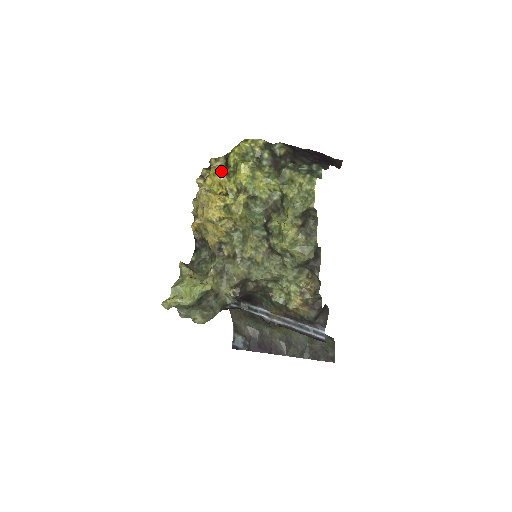
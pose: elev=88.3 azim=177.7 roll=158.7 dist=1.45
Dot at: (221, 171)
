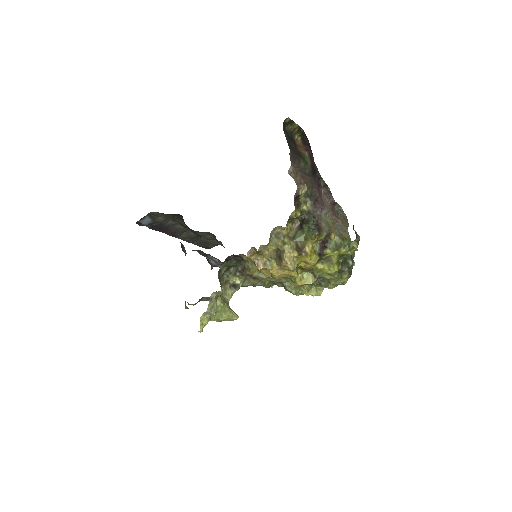
Dot at: (318, 259)
